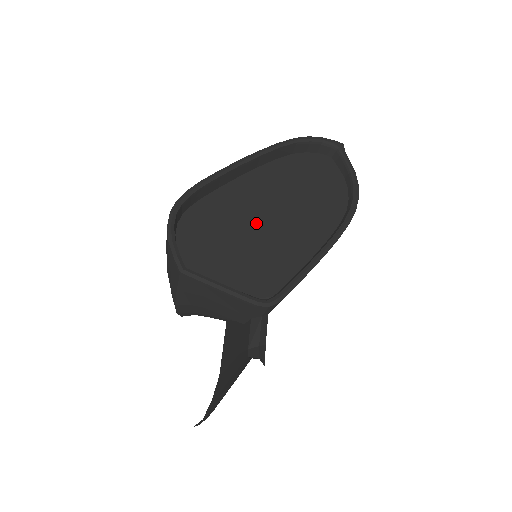
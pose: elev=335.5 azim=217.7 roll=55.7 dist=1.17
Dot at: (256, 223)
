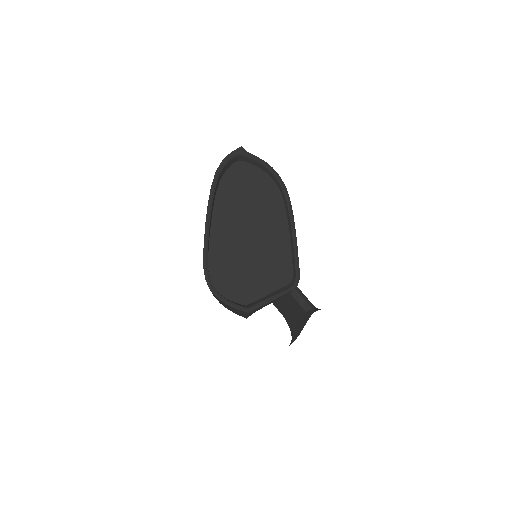
Dot at: (247, 246)
